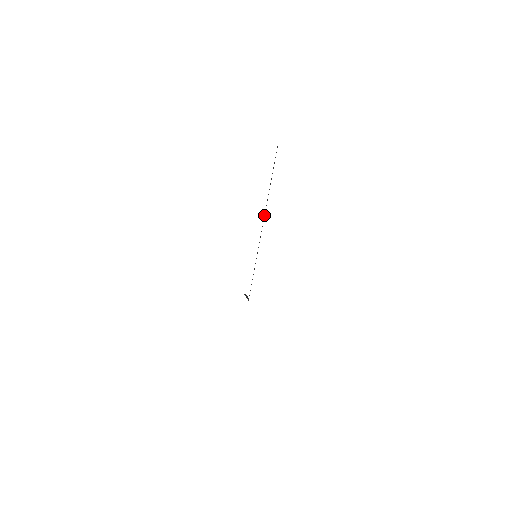
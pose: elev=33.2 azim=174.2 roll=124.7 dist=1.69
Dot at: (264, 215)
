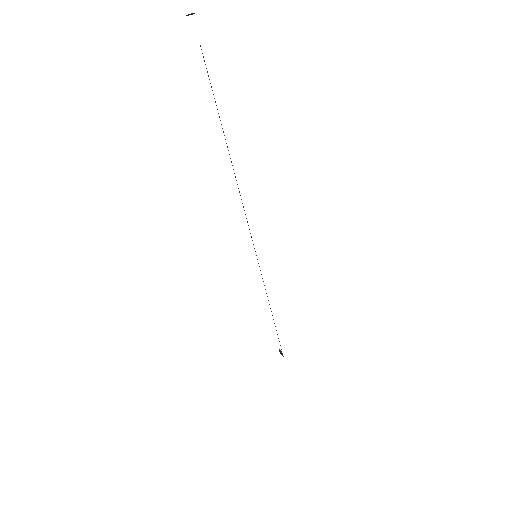
Dot at: occluded
